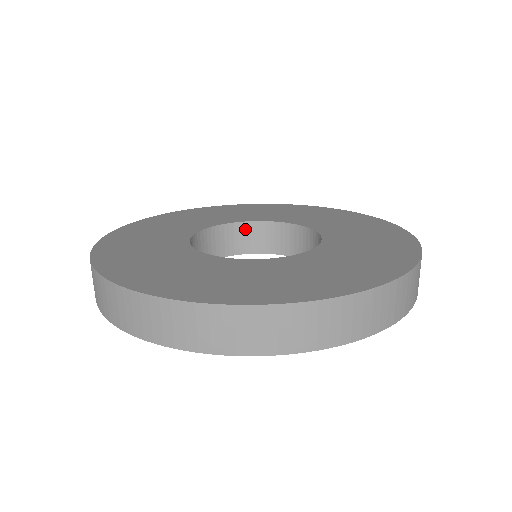
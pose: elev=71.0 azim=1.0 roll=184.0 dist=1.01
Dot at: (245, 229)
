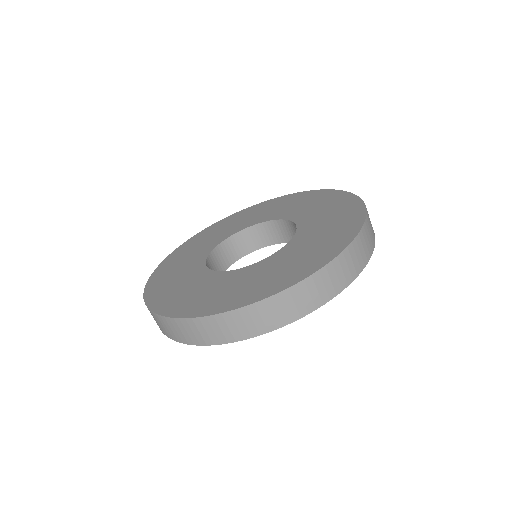
Dot at: (258, 230)
